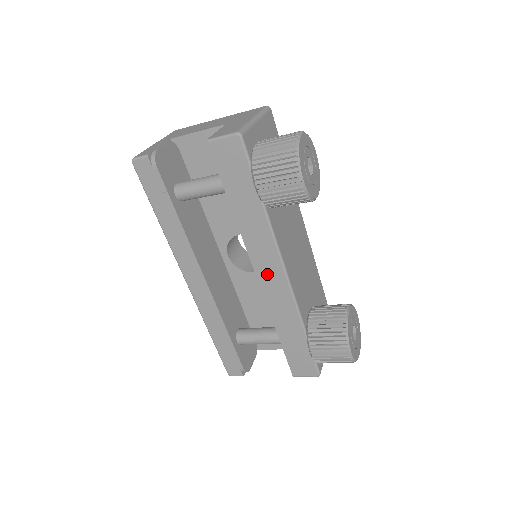
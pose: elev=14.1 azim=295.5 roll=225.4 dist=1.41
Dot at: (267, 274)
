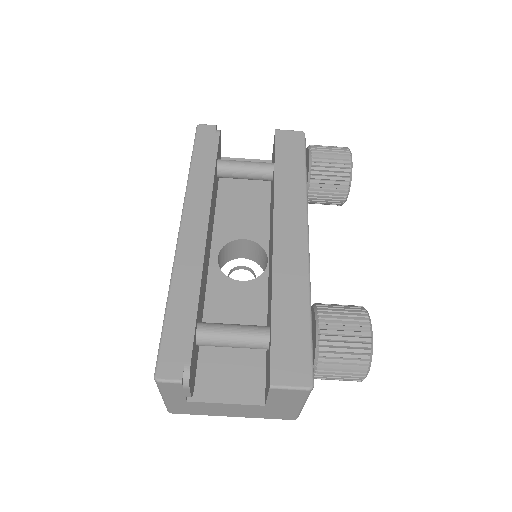
Dot at: (287, 233)
